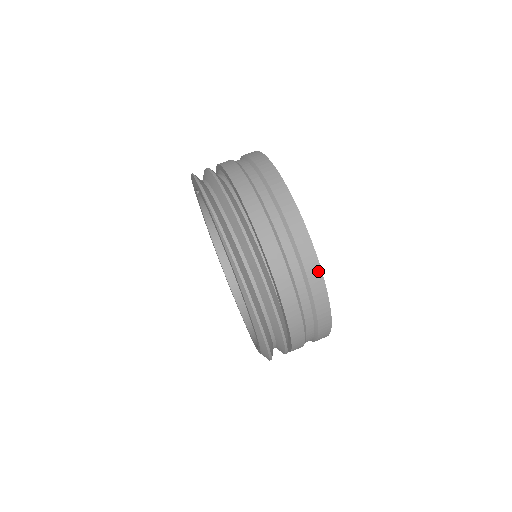
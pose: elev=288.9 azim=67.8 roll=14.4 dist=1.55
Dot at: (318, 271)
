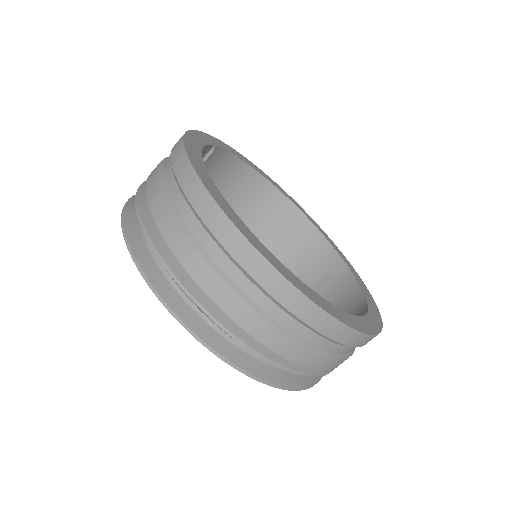
Dot at: (287, 286)
